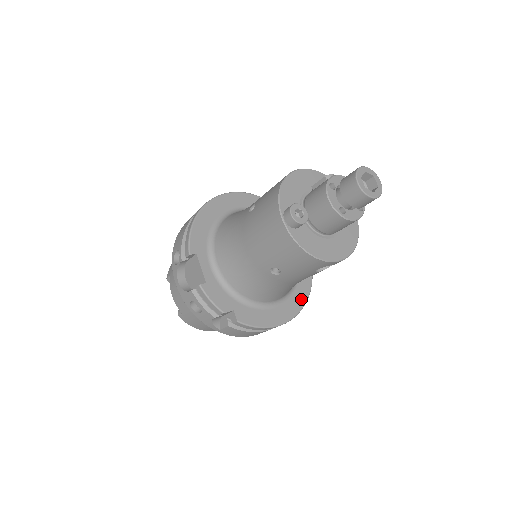
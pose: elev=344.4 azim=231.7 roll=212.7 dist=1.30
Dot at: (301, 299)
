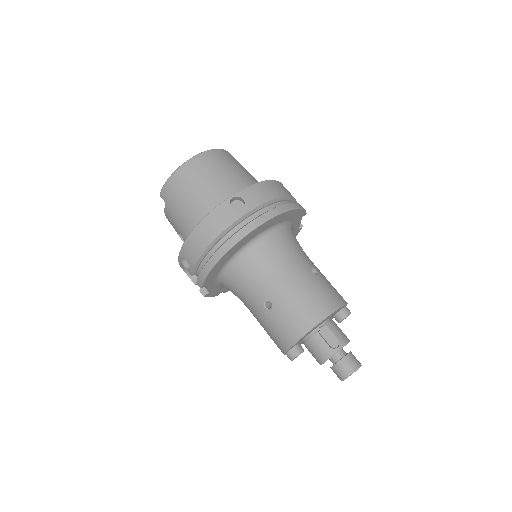
Dot at: occluded
